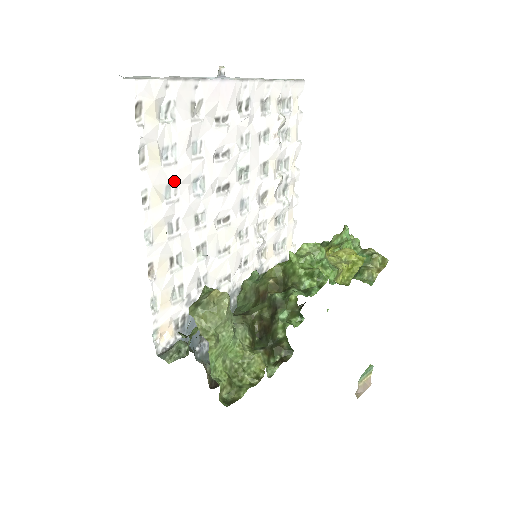
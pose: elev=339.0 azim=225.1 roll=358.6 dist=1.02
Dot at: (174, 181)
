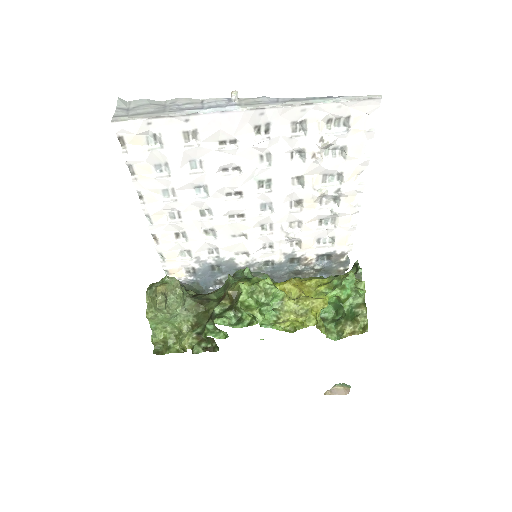
Dot at: (170, 187)
